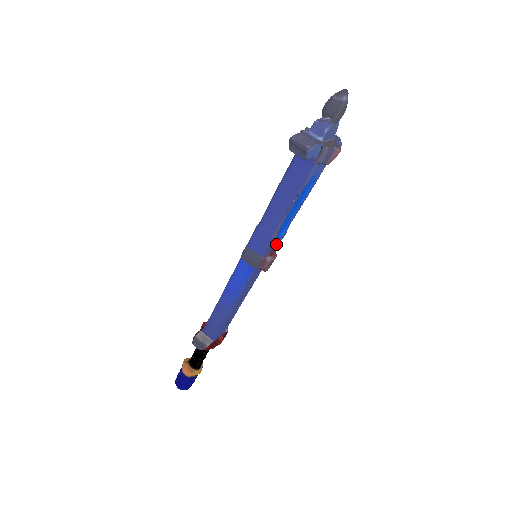
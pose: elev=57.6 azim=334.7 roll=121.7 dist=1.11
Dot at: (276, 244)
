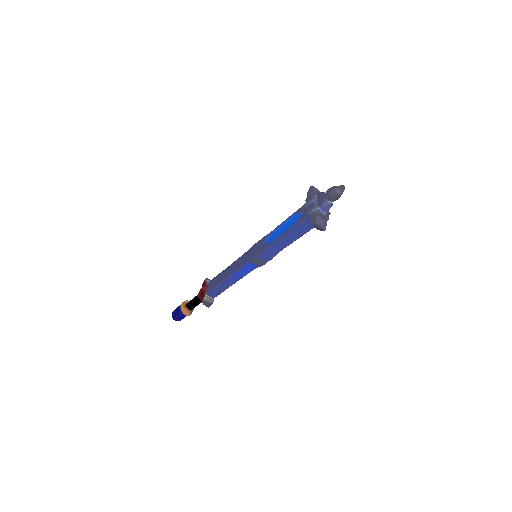
Dot at: occluded
